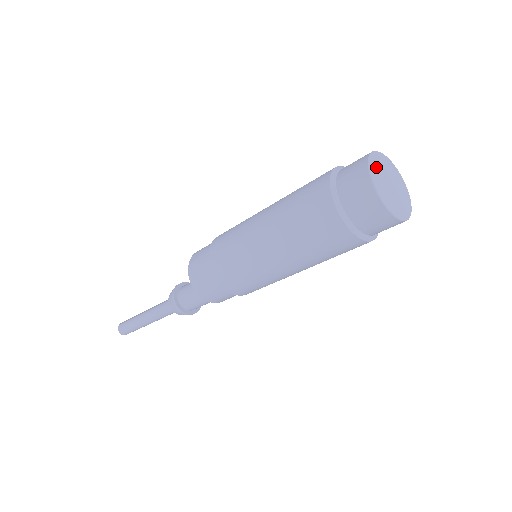
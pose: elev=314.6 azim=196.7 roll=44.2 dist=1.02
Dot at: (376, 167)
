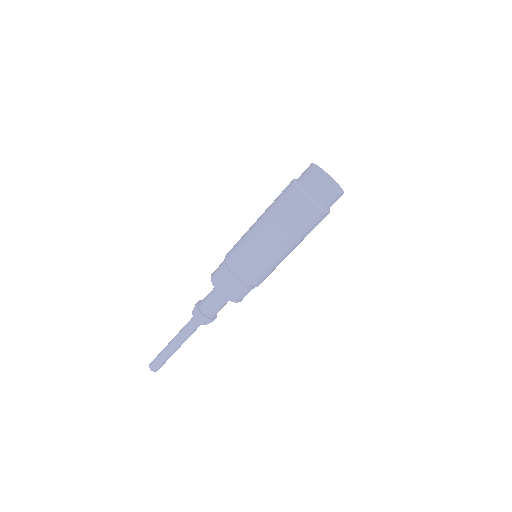
Dot at: (320, 169)
